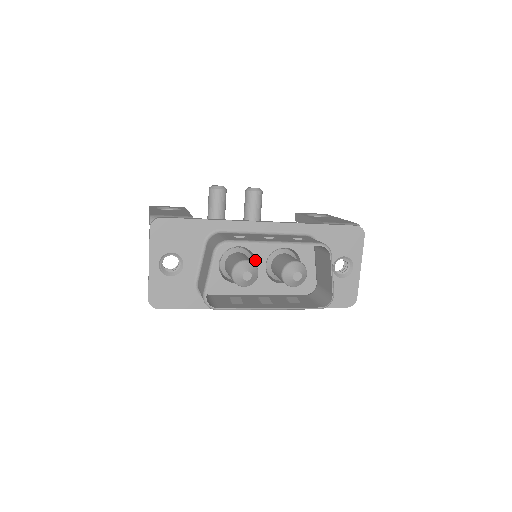
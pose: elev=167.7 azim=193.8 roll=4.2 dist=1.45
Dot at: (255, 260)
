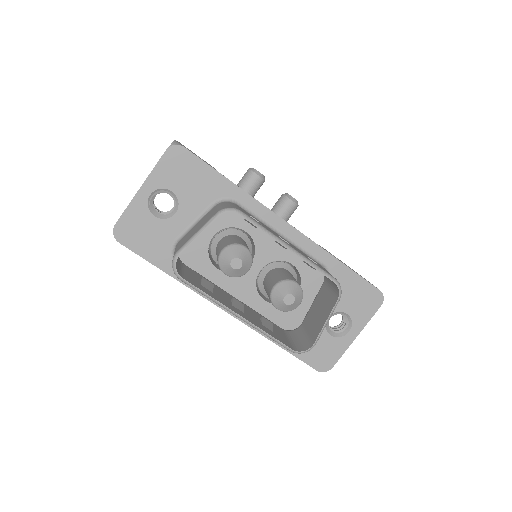
Dot at: (253, 257)
